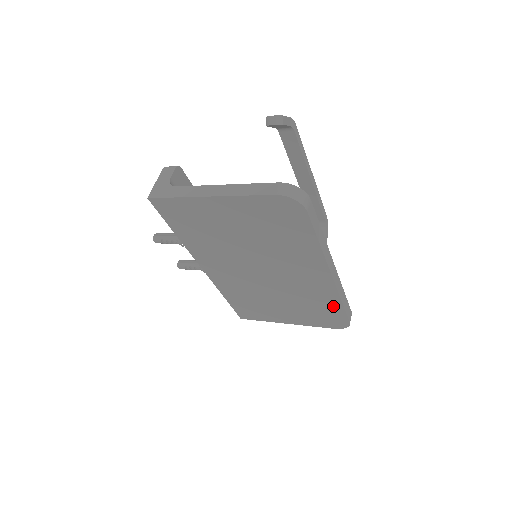
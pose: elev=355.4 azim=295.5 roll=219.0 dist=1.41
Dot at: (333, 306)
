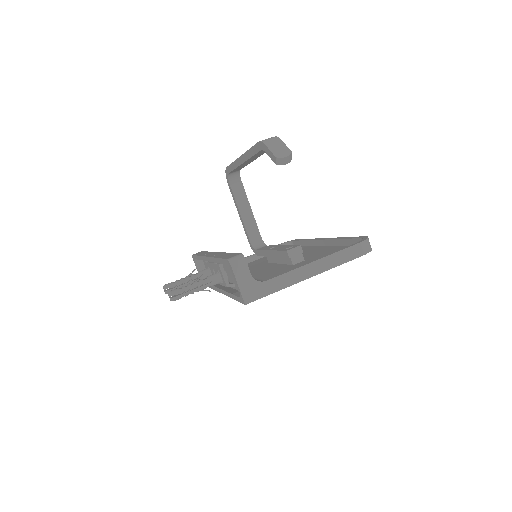
Dot at: occluded
